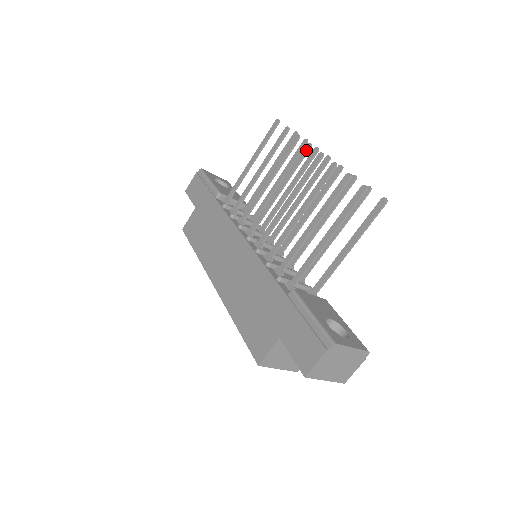
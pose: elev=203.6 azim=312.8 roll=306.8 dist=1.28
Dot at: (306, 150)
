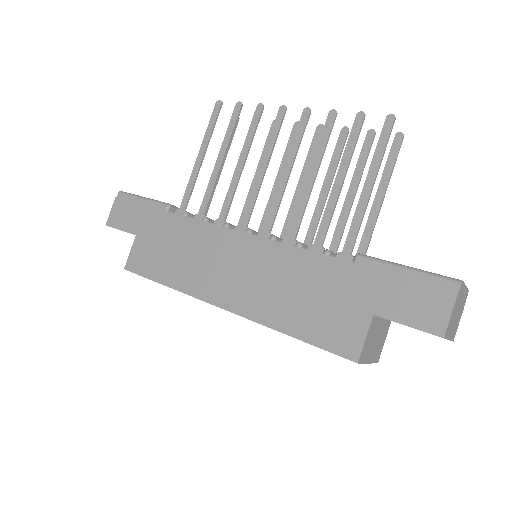
Dot at: (282, 113)
